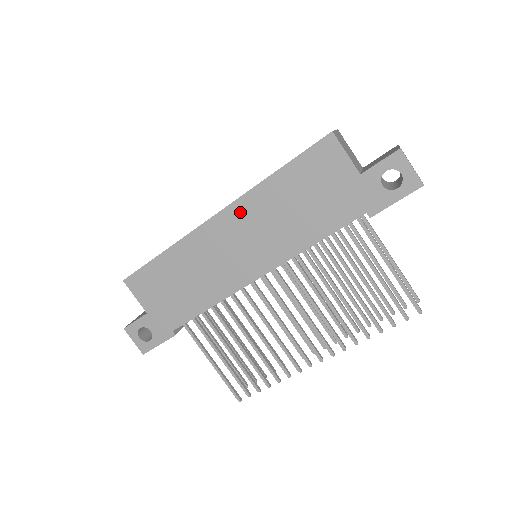
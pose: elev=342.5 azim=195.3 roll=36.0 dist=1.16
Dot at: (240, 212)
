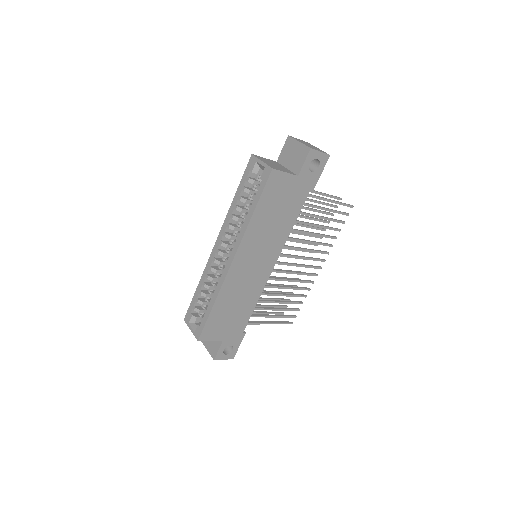
Dot at: (246, 248)
